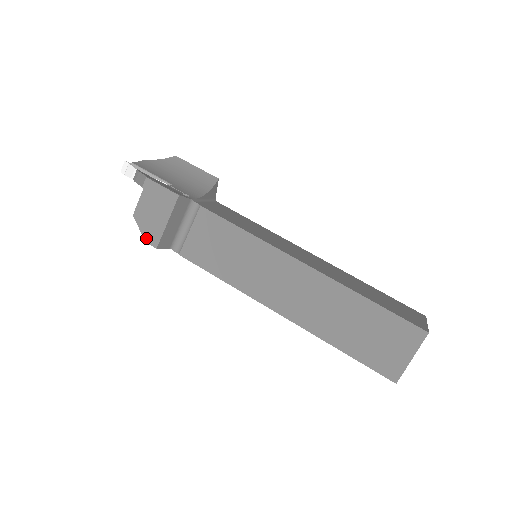
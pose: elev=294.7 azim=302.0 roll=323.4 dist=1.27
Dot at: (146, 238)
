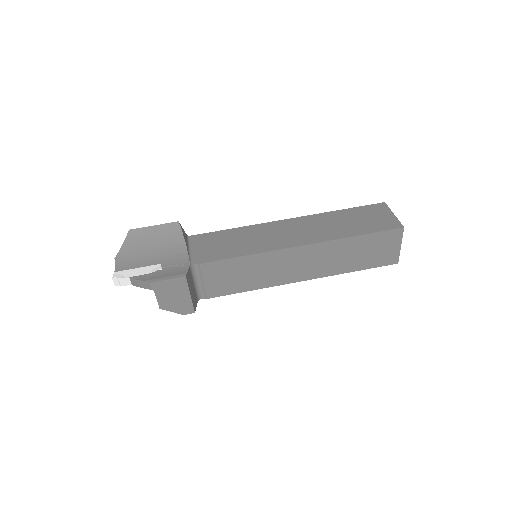
Dot at: (182, 313)
